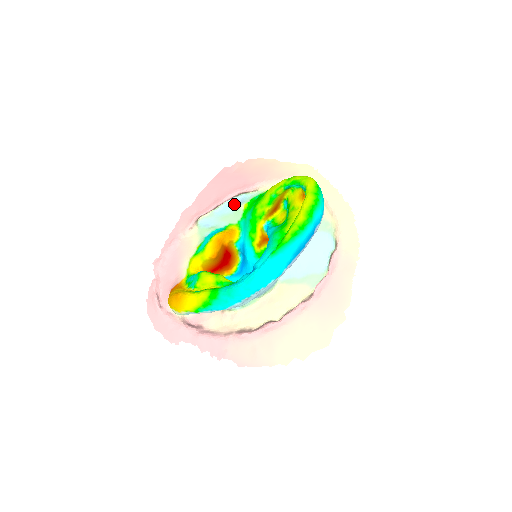
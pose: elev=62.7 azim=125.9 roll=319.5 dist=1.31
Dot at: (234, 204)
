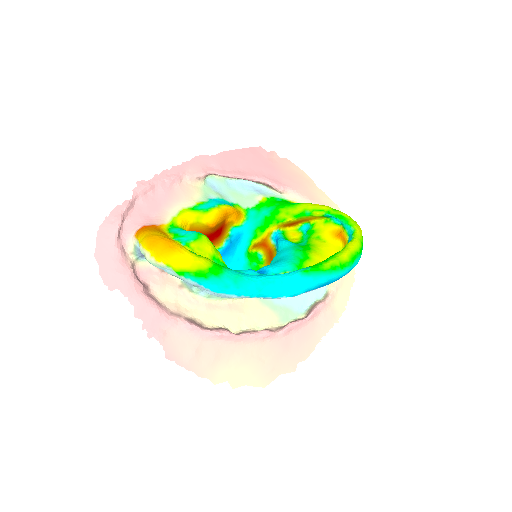
Dot at: (250, 188)
